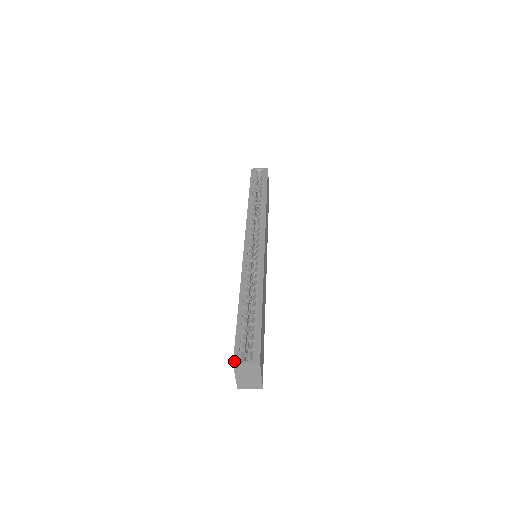
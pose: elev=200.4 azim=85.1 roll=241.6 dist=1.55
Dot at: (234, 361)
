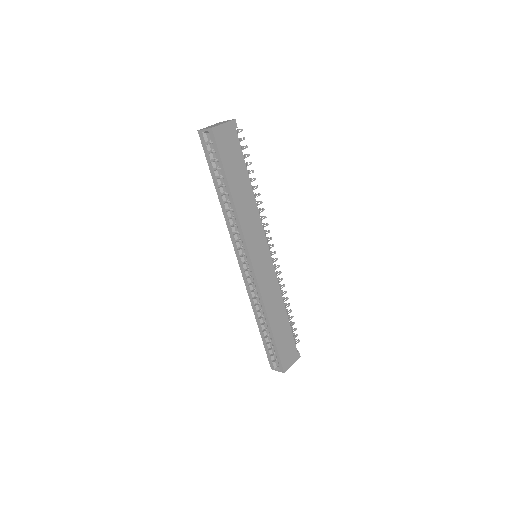
Dot at: (271, 368)
